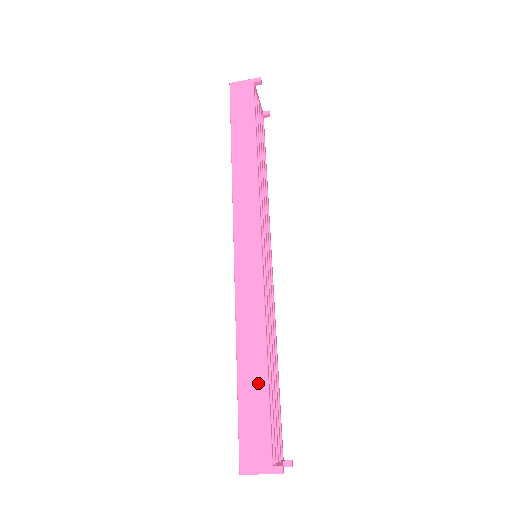
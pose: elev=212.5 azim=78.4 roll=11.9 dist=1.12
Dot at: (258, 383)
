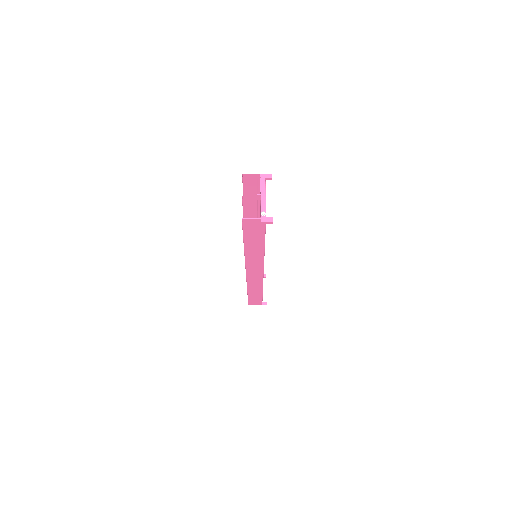
Dot at: occluded
